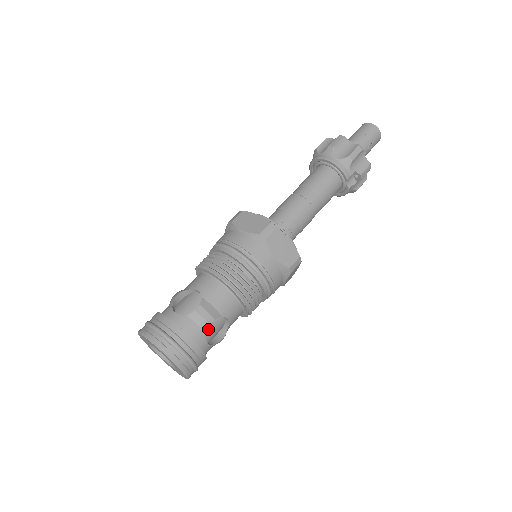
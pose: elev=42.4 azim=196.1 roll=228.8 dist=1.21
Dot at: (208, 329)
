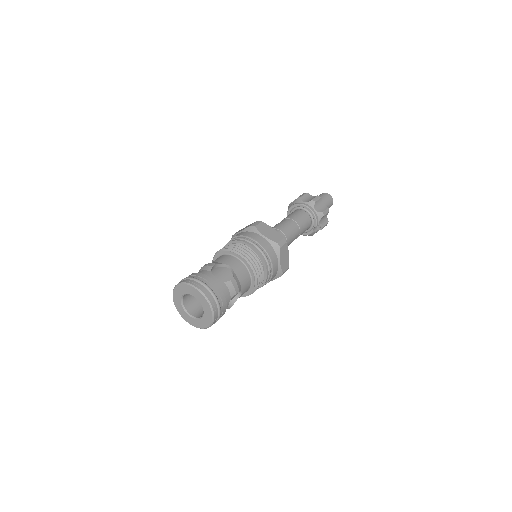
Dot at: occluded
